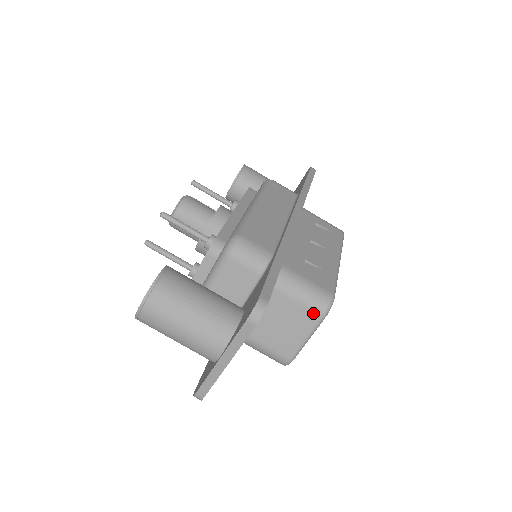
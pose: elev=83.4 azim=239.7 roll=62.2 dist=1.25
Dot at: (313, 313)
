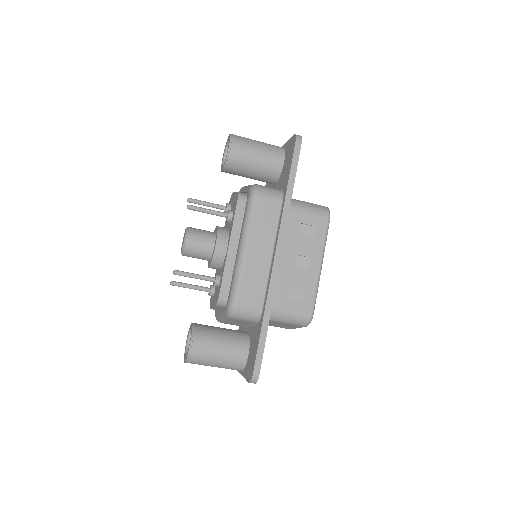
Dot at: (299, 326)
